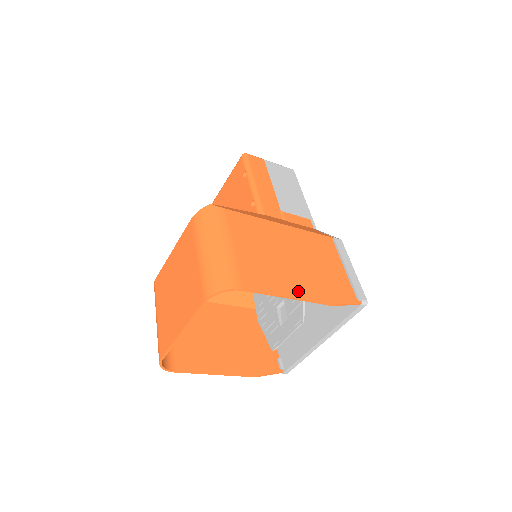
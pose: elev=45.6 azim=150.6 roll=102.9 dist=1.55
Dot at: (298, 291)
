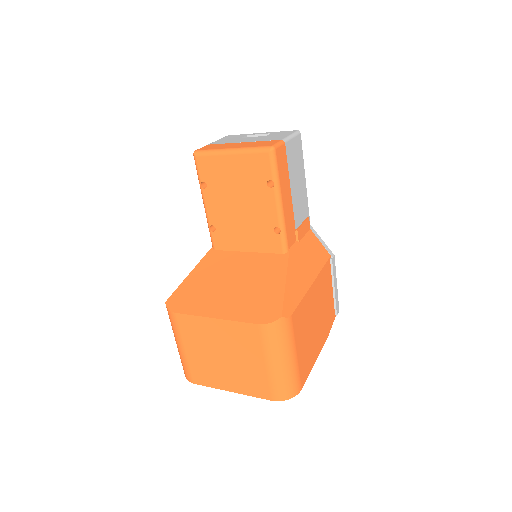
Dot at: (318, 350)
